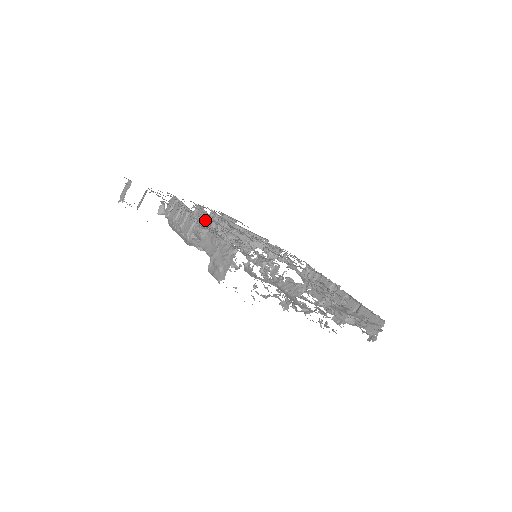
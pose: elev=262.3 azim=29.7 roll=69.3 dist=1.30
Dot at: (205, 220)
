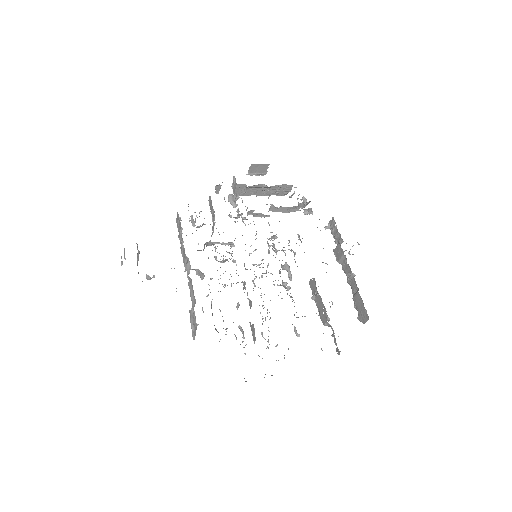
Dot at: (213, 218)
